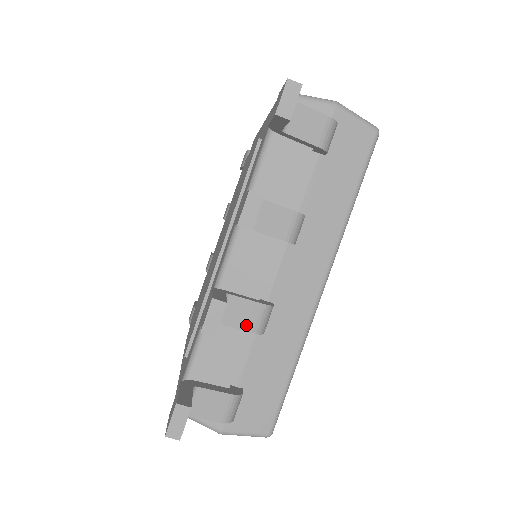
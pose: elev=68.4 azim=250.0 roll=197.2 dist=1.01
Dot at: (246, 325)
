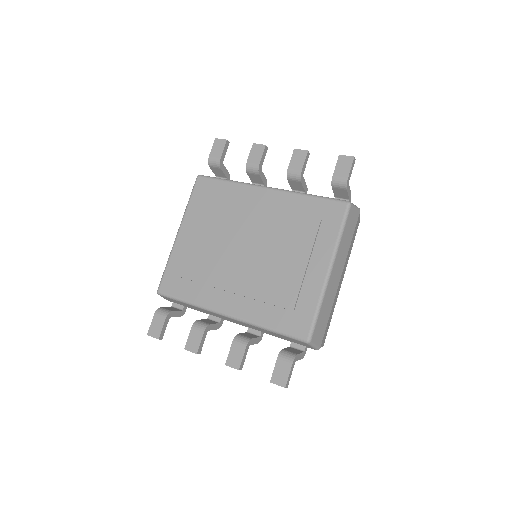
Dot at: occluded
